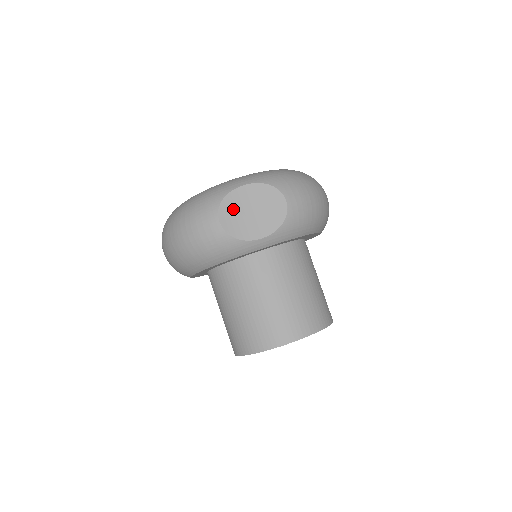
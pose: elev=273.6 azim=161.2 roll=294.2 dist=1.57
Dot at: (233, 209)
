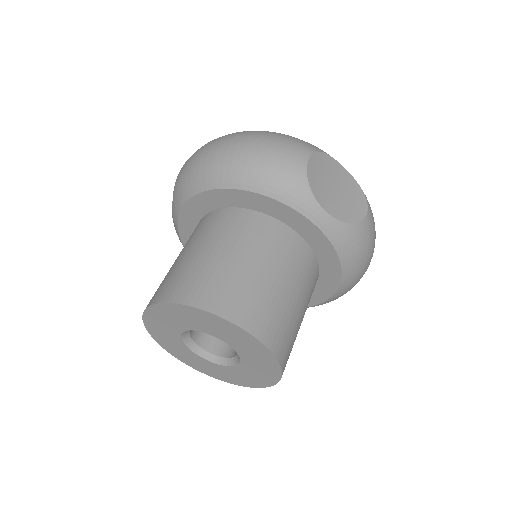
Dot at: (324, 167)
